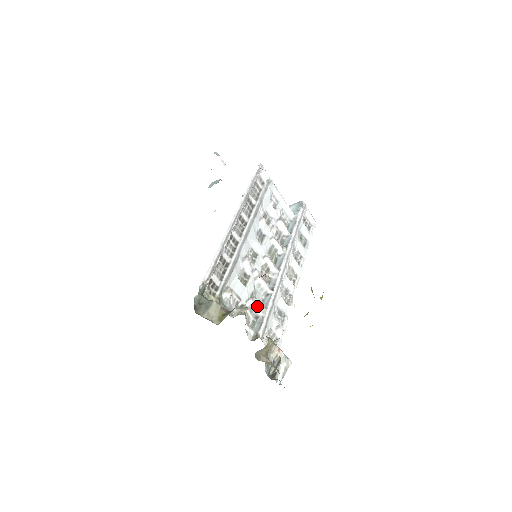
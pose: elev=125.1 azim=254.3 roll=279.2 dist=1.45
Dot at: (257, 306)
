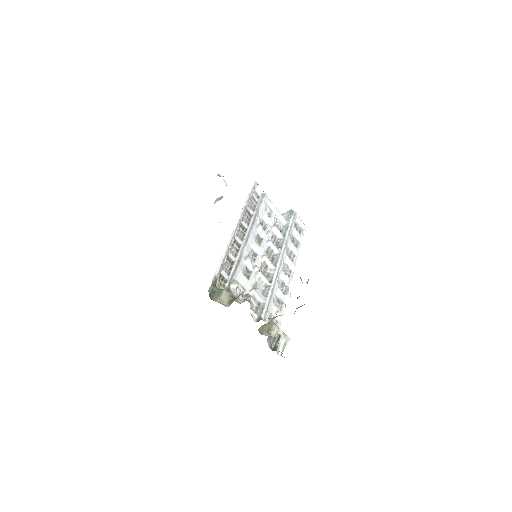
Dot at: (259, 295)
